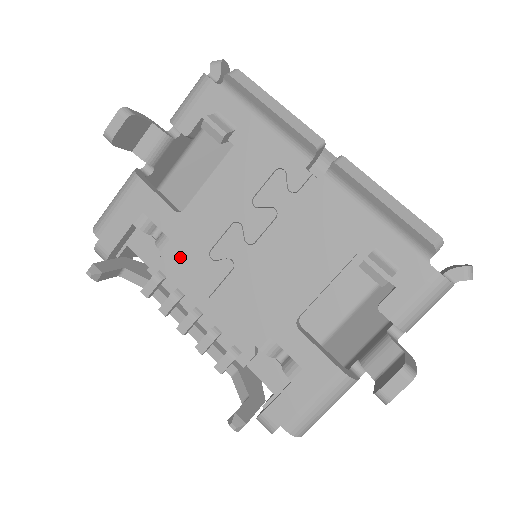
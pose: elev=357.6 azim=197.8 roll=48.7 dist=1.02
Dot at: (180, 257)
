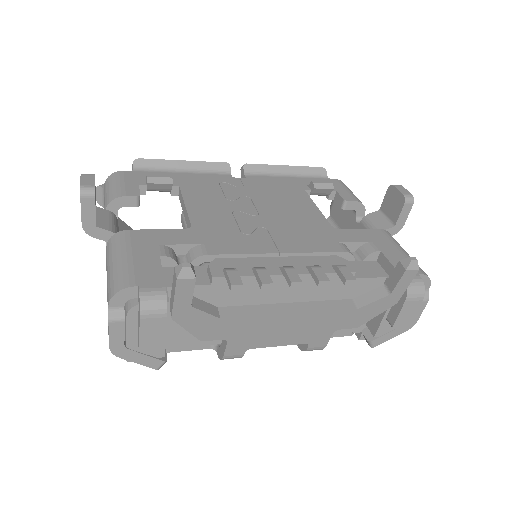
Dot at: (227, 247)
